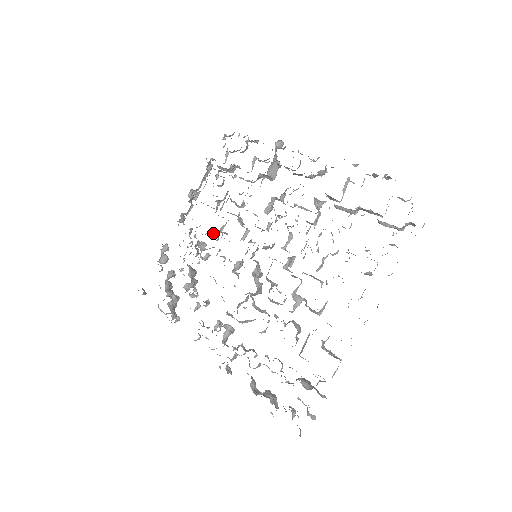
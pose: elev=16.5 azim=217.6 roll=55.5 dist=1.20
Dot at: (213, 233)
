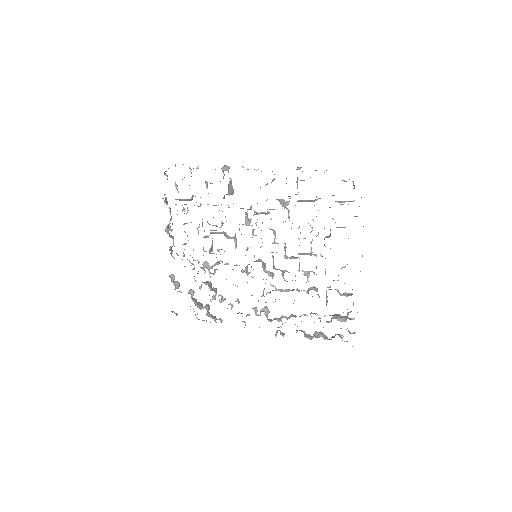
Dot at: (210, 253)
